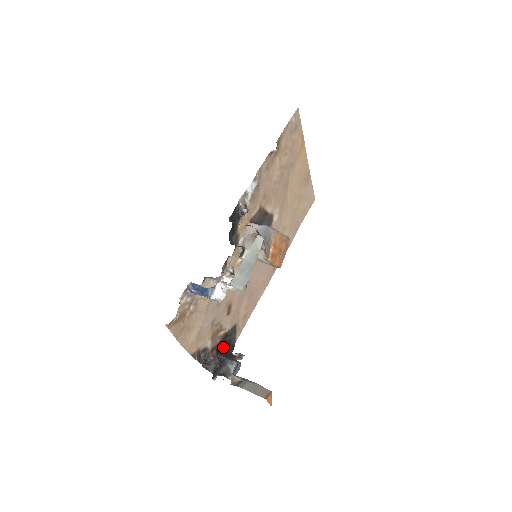
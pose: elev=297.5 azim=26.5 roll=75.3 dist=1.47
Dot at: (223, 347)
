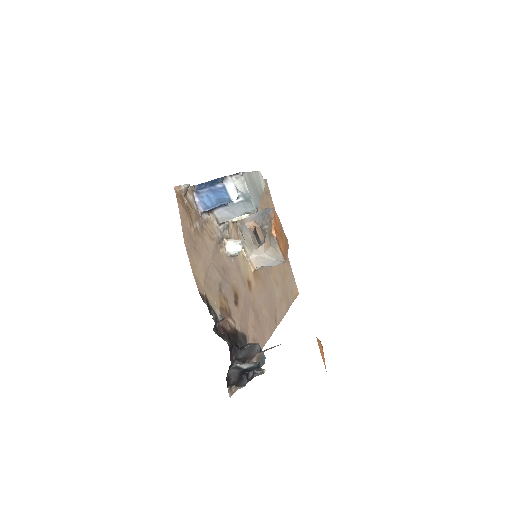
Dot at: occluded
